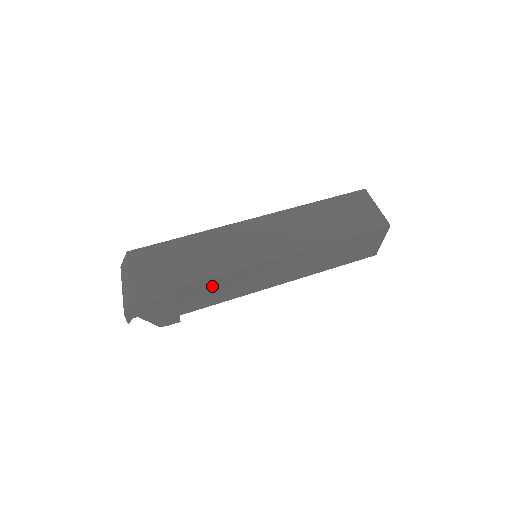
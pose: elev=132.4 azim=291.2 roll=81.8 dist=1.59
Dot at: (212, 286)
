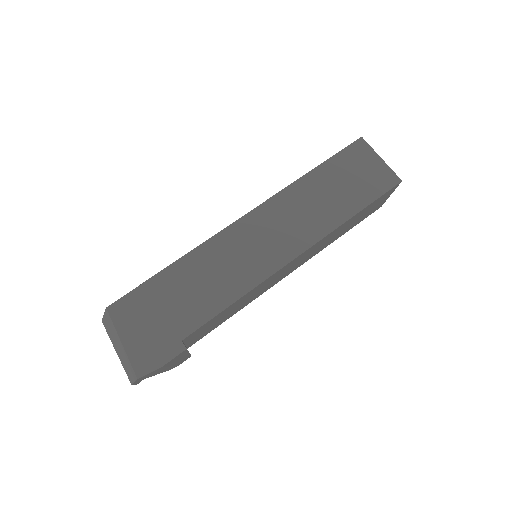
Dot at: (221, 316)
